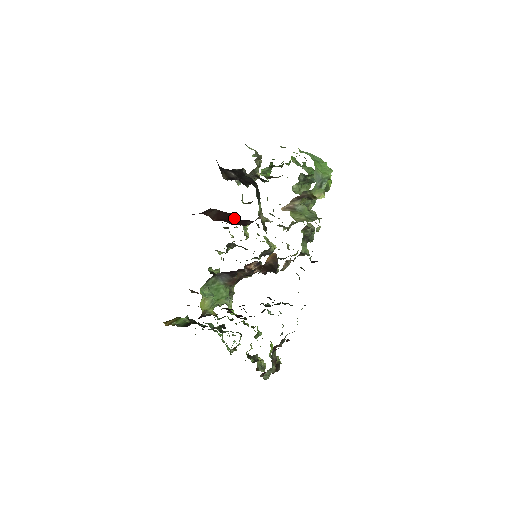
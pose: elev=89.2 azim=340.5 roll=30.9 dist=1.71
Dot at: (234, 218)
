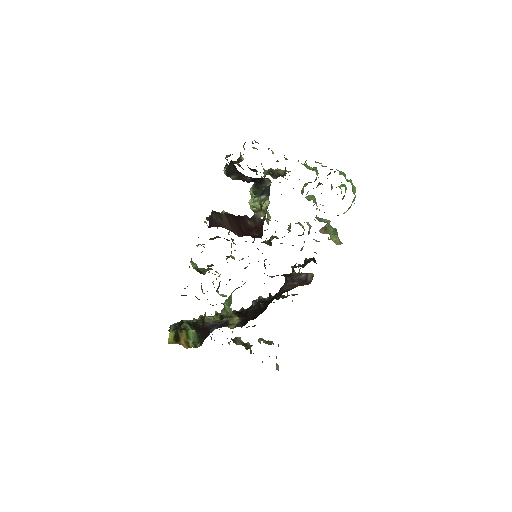
Dot at: occluded
